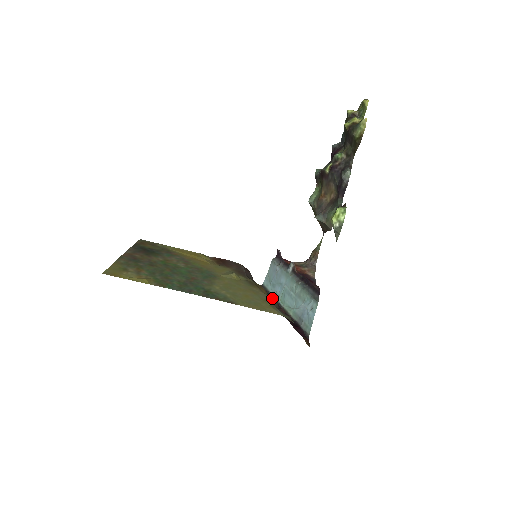
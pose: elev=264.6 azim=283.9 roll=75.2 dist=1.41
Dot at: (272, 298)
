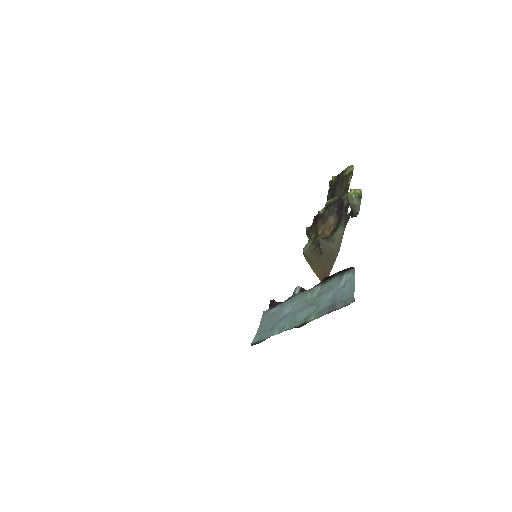
Dot at: occluded
